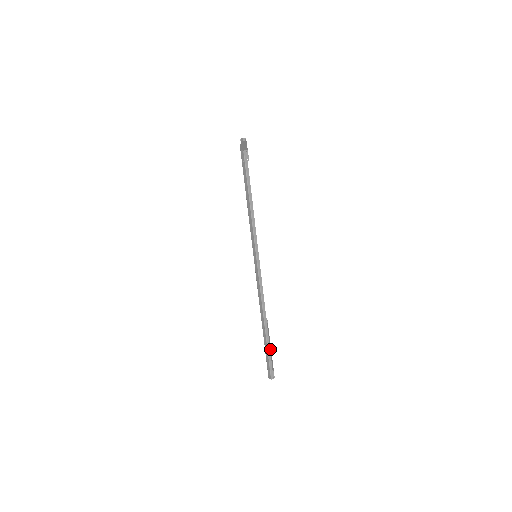
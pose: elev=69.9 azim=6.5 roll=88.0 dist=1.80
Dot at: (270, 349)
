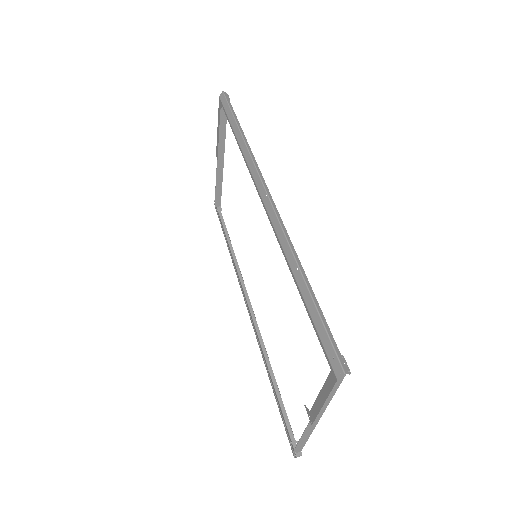
Dot at: (320, 412)
